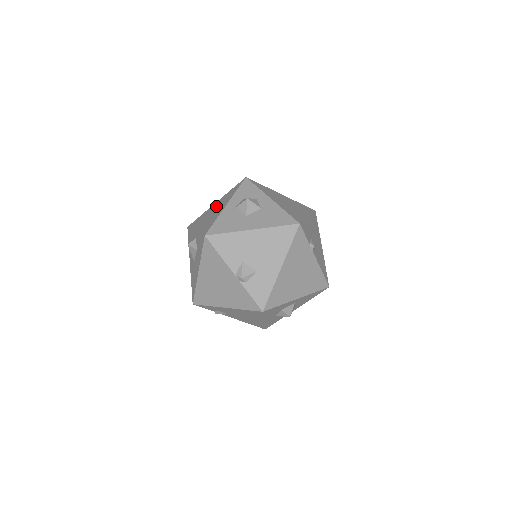
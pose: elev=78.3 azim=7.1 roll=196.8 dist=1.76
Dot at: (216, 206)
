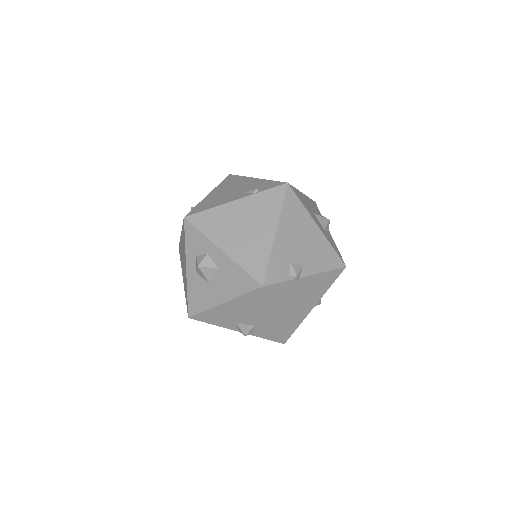
Dot at: (182, 249)
